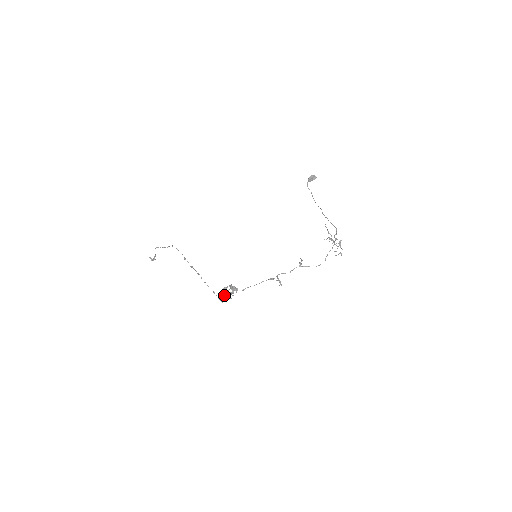
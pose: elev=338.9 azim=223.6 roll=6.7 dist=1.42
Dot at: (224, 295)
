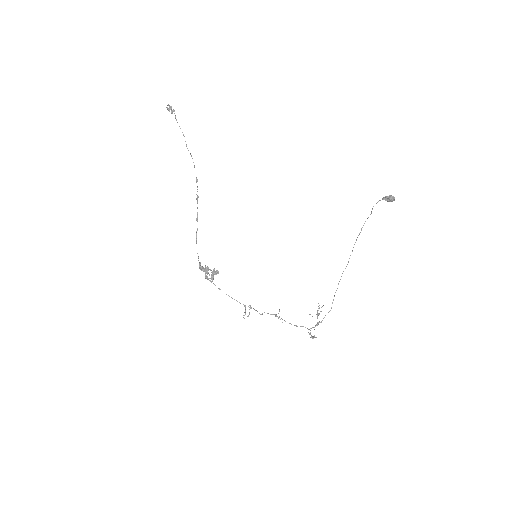
Dot at: (205, 267)
